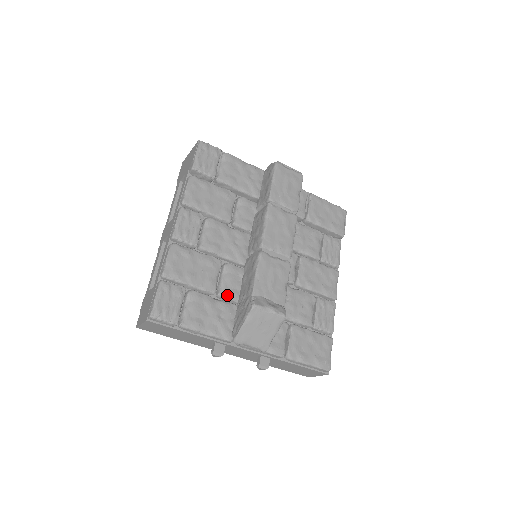
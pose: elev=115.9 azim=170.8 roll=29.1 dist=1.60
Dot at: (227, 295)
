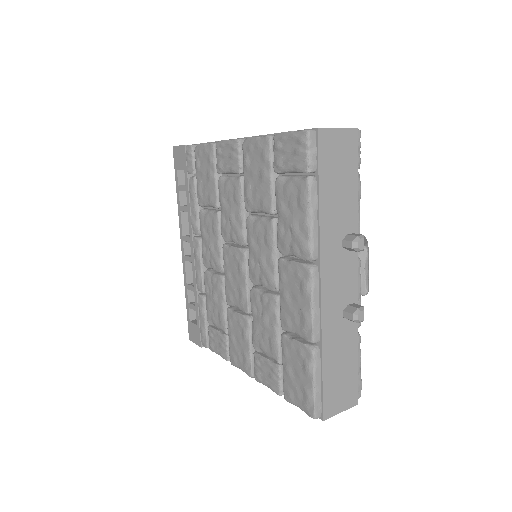
Dot at: occluded
